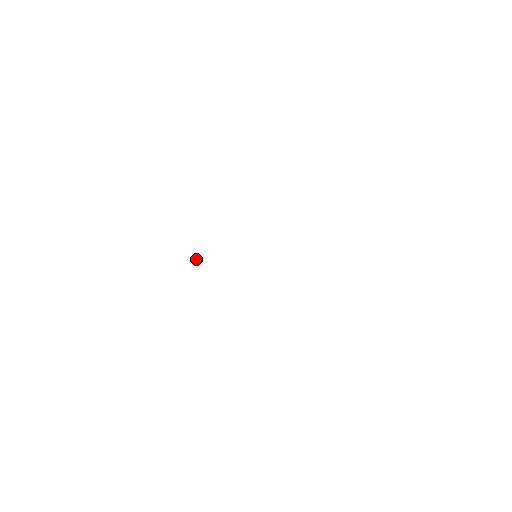
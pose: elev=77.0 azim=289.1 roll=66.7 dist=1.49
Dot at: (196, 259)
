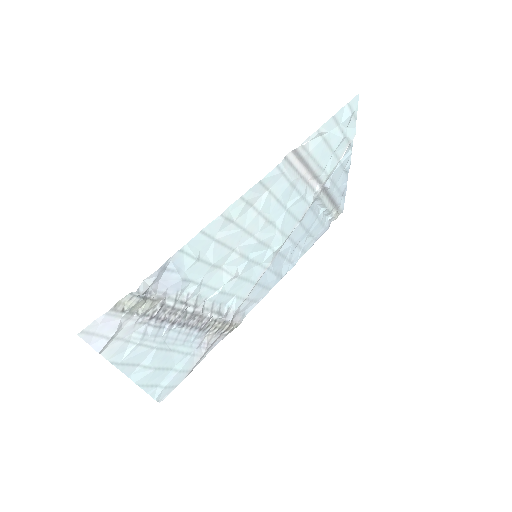
Dot at: (205, 333)
